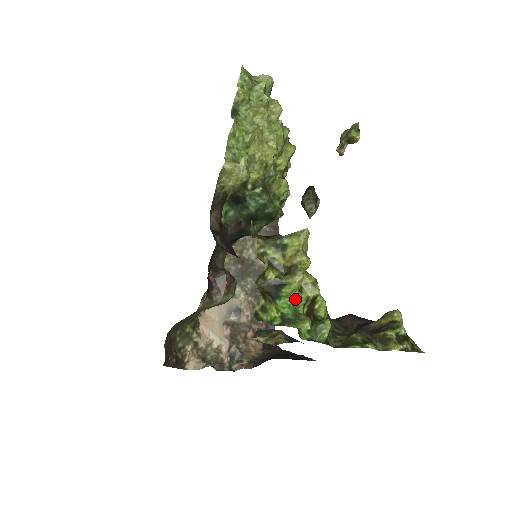
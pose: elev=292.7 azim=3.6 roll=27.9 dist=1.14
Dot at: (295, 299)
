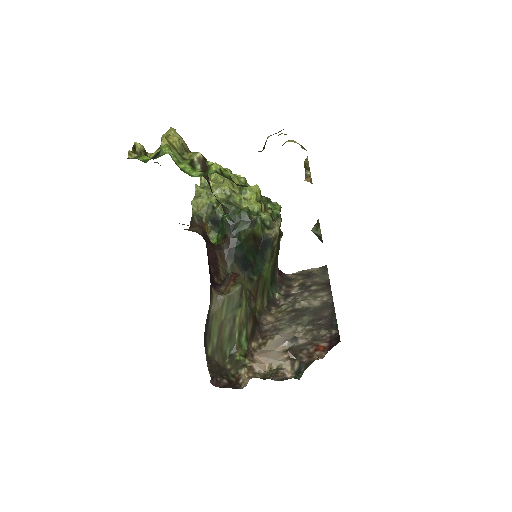
Dot at: (167, 152)
